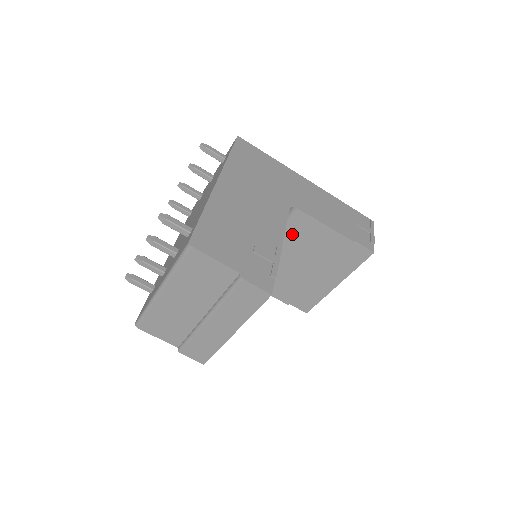
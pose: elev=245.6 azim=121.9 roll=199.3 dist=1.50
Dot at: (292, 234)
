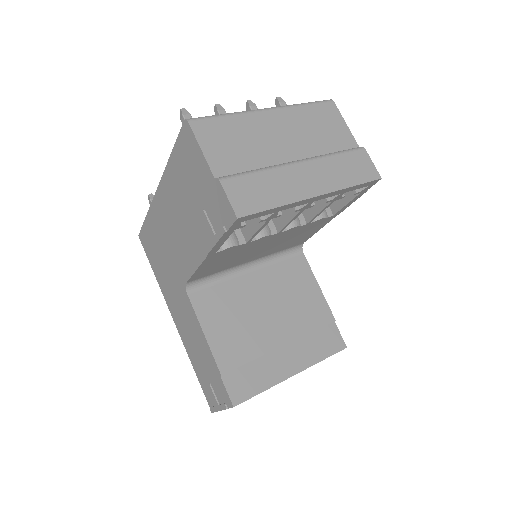
Dot at: (285, 276)
